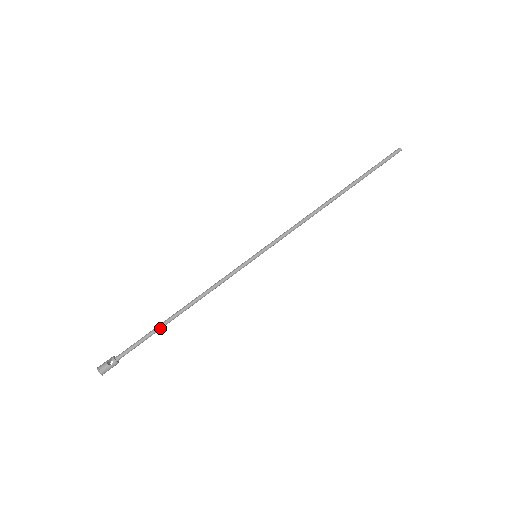
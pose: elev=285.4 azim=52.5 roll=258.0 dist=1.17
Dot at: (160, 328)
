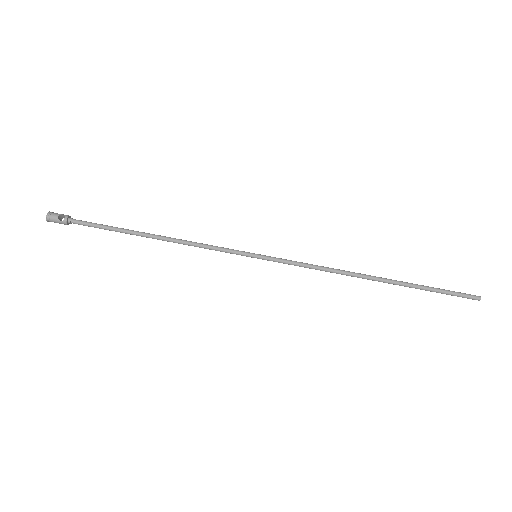
Dot at: (124, 232)
